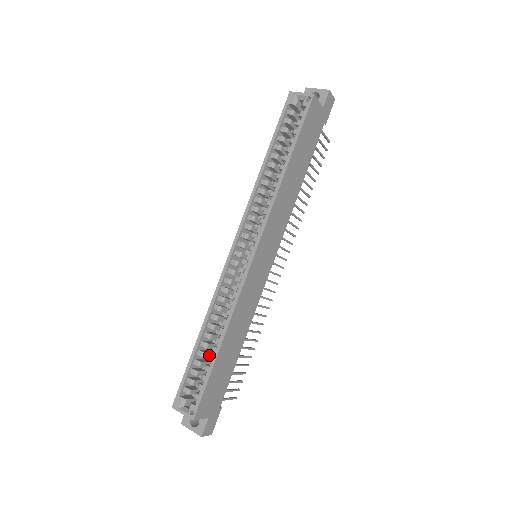
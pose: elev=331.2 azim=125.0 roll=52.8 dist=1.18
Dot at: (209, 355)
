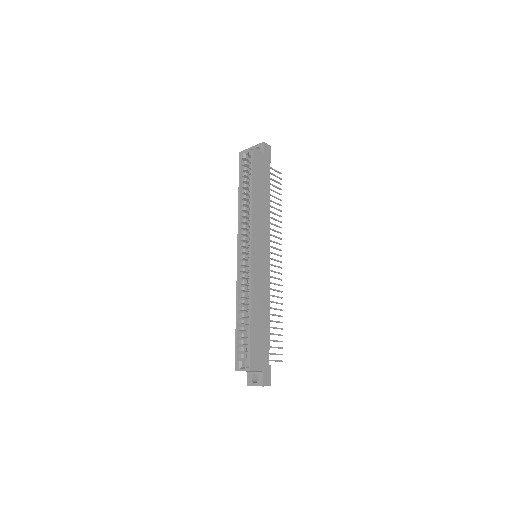
Dot at: occluded
